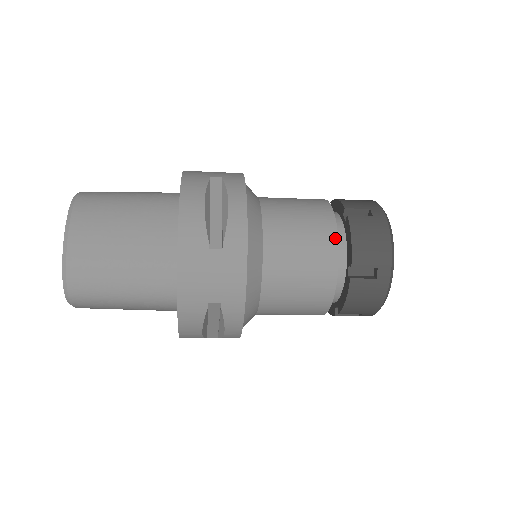
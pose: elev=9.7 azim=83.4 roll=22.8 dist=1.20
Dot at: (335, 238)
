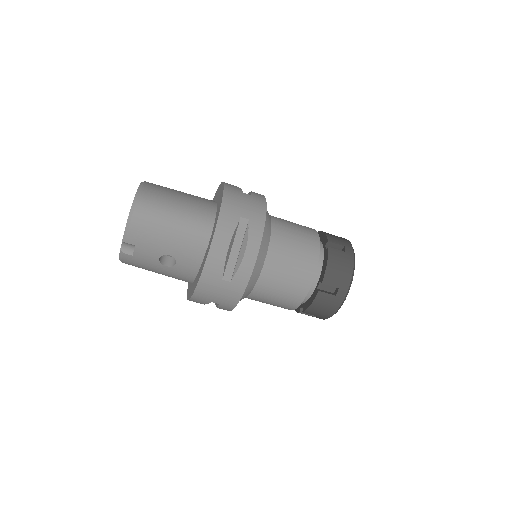
Dot at: (314, 230)
